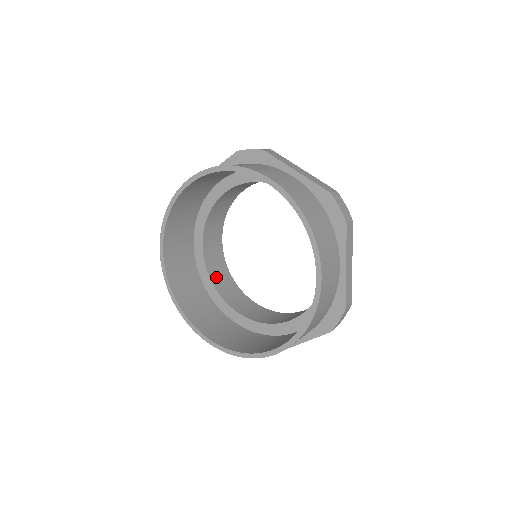
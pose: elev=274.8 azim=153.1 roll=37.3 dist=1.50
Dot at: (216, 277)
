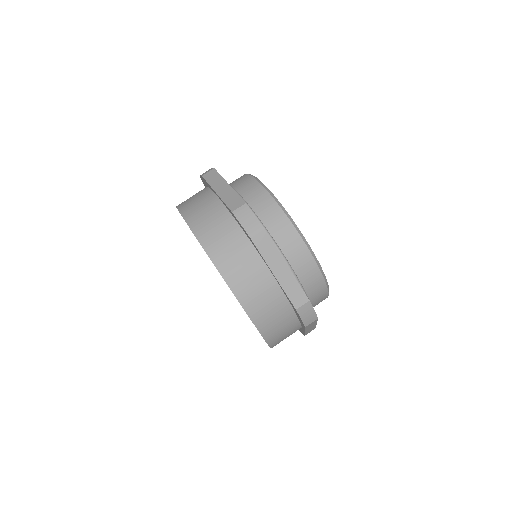
Dot at: occluded
